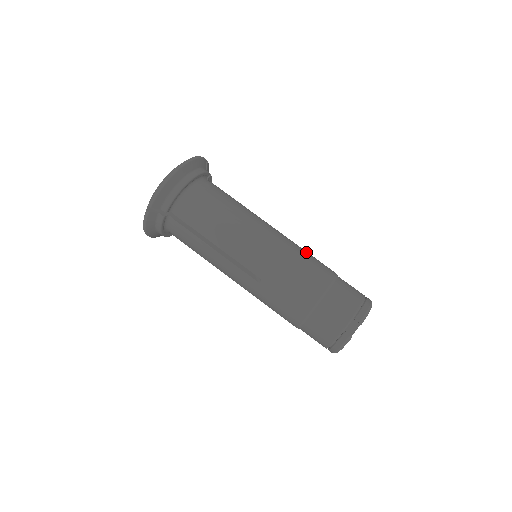
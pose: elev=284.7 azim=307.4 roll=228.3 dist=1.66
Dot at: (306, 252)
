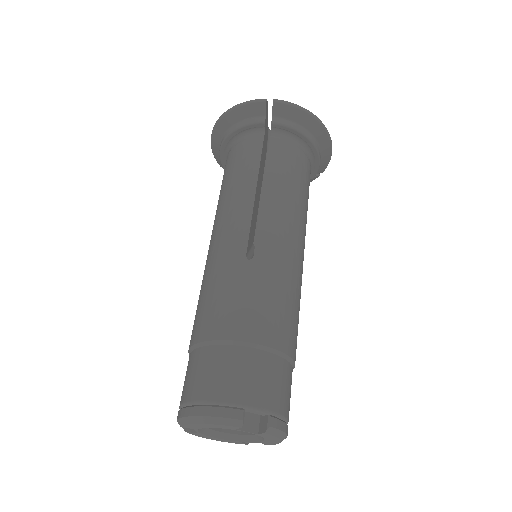
Dot at: occluded
